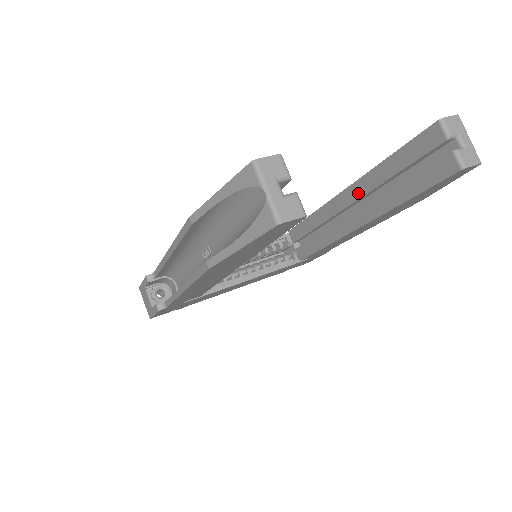
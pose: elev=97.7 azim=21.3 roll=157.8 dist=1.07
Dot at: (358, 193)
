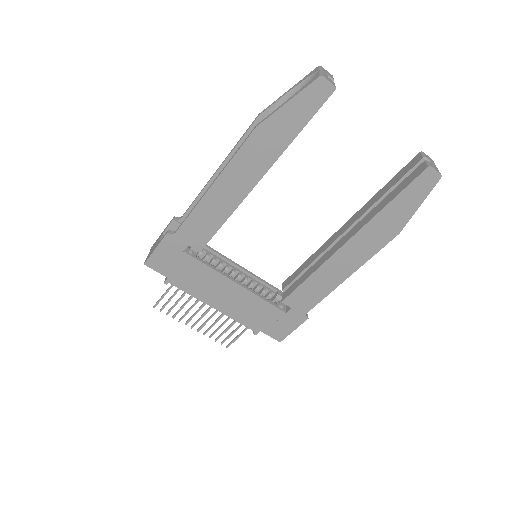
Dot at: (354, 220)
